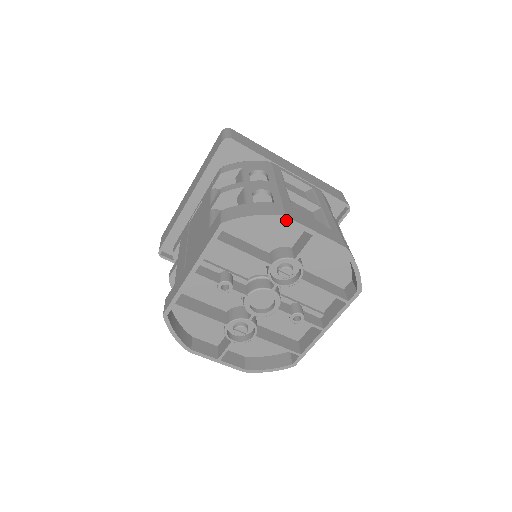
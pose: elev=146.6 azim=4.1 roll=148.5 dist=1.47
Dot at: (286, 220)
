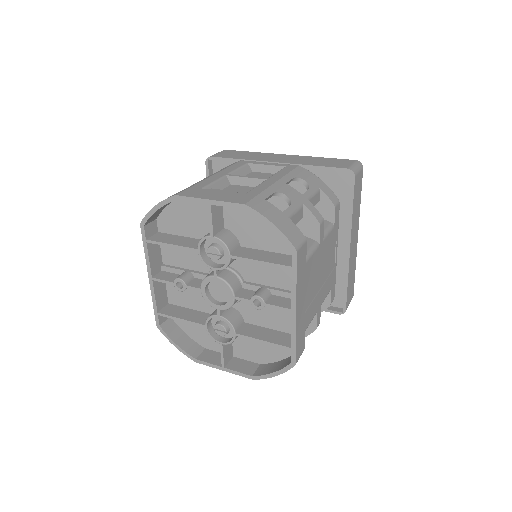
Dot at: (179, 199)
